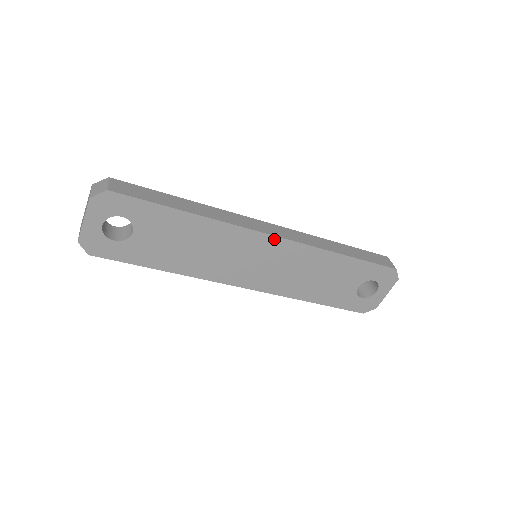
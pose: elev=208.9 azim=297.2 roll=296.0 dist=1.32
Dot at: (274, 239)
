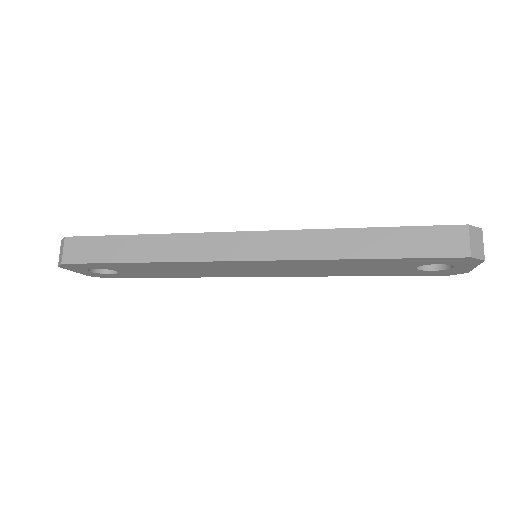
Dot at: (251, 261)
